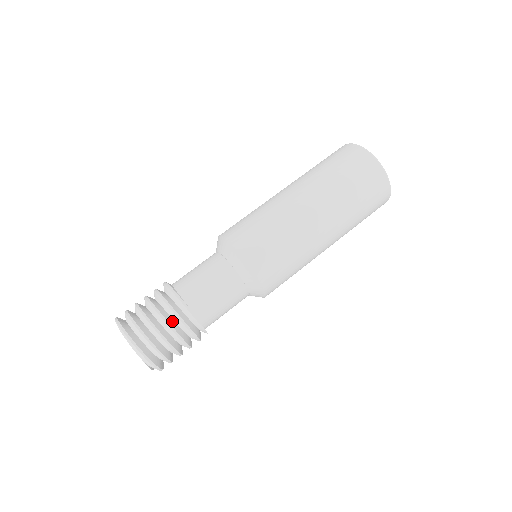
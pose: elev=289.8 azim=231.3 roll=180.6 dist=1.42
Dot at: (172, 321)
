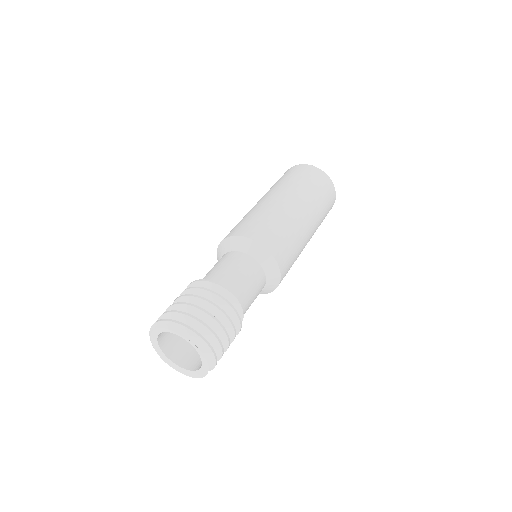
Dot at: occluded
